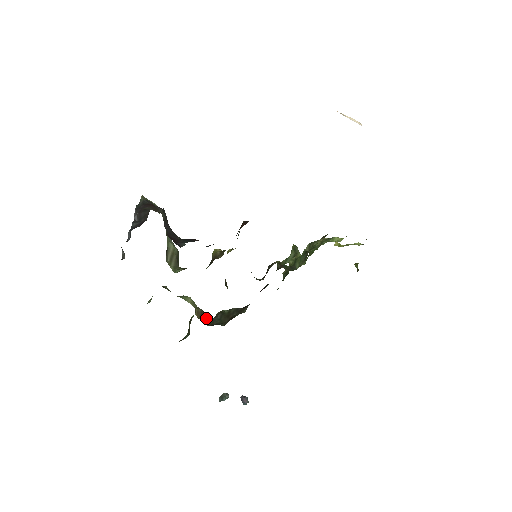
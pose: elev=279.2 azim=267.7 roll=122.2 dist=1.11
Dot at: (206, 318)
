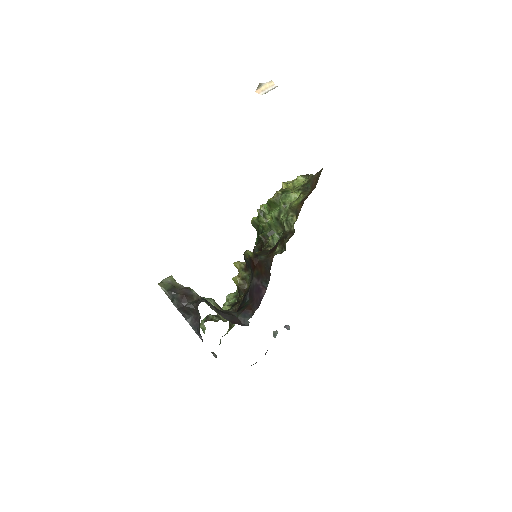
Dot at: occluded
